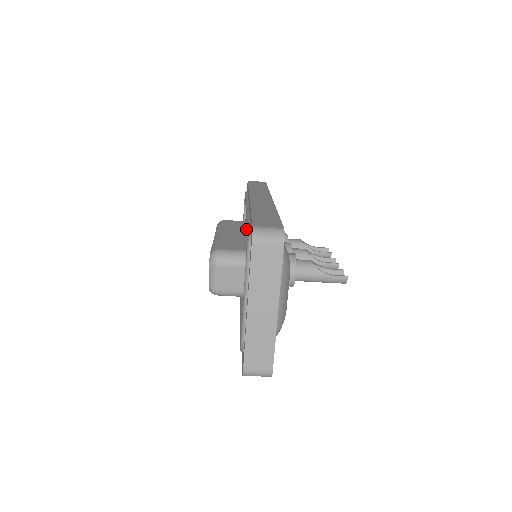
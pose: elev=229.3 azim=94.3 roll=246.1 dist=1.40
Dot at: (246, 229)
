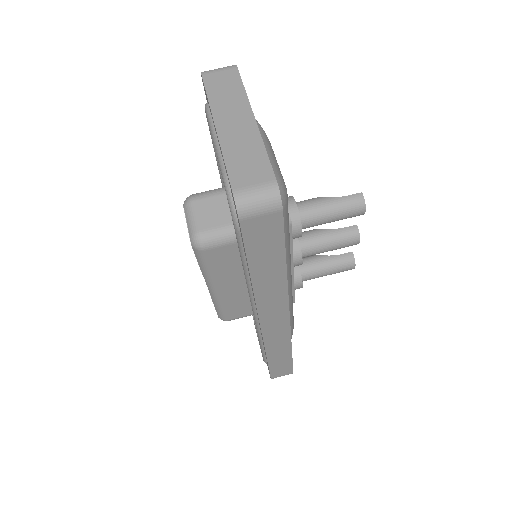
Dot at: occluded
